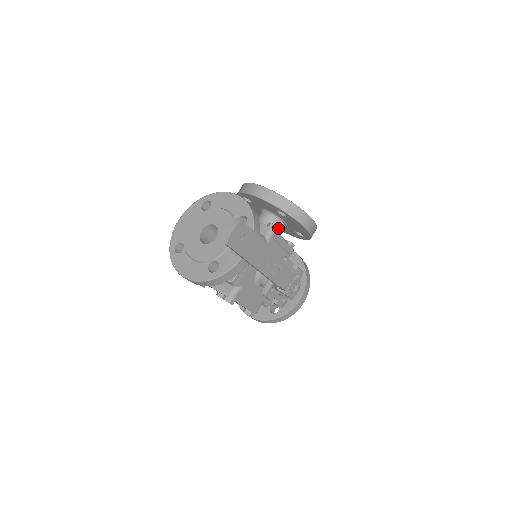
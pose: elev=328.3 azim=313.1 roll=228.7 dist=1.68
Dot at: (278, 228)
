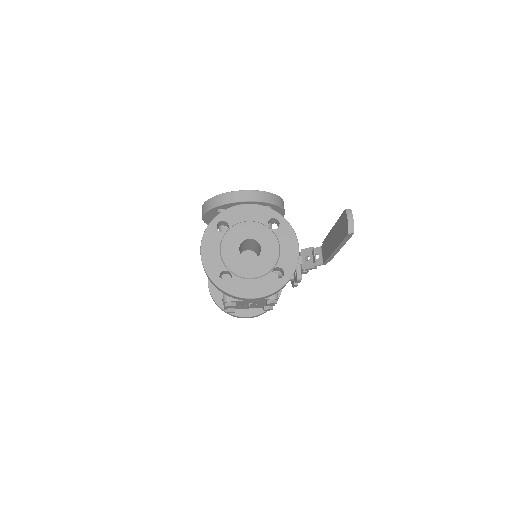
Dot at: occluded
